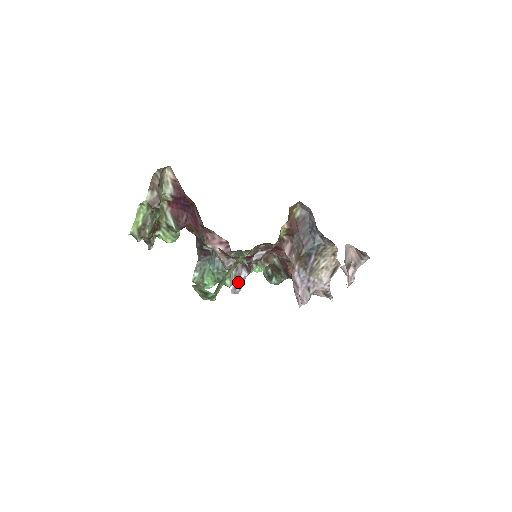
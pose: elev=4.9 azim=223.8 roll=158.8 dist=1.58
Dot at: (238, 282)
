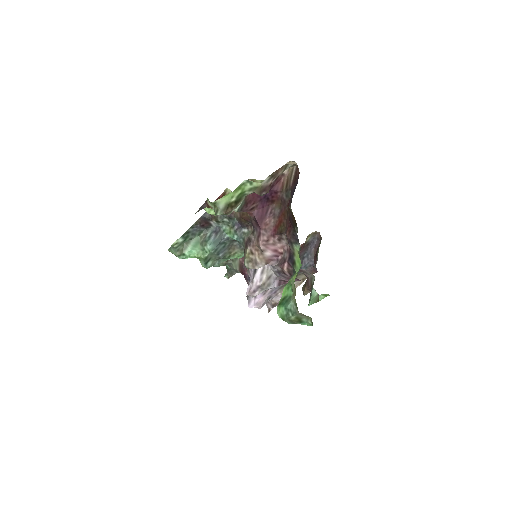
Dot at: (263, 289)
